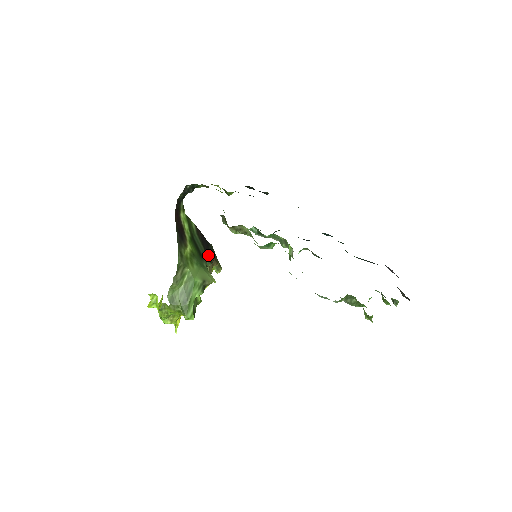
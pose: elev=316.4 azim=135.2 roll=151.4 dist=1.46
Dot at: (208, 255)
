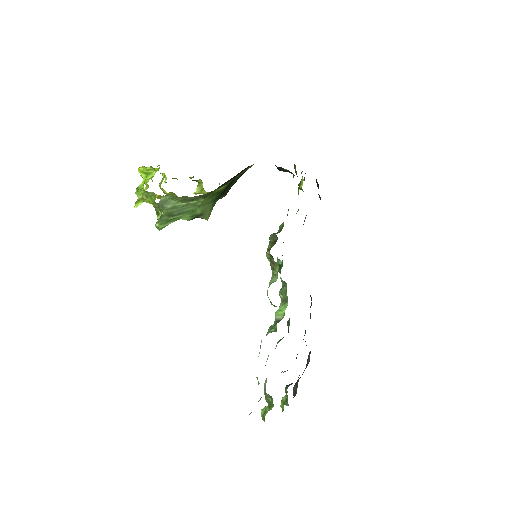
Dot at: occluded
